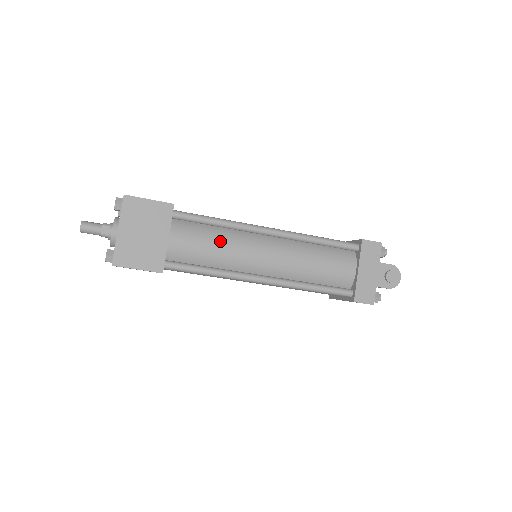
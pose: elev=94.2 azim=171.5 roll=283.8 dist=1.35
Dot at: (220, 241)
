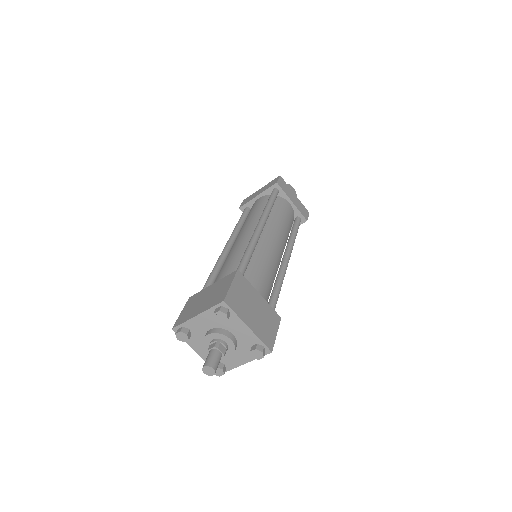
Dot at: (263, 263)
